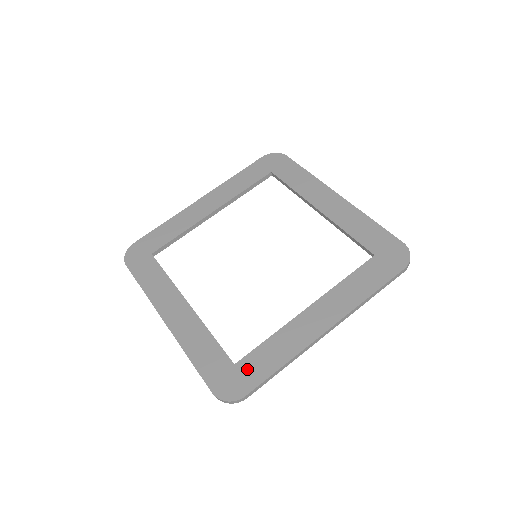
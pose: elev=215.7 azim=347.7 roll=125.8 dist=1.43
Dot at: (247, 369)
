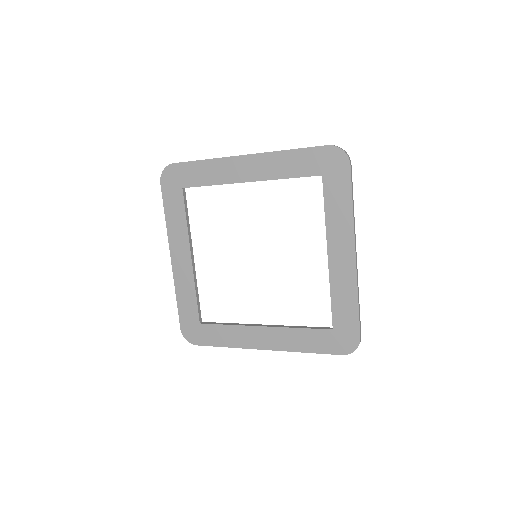
Dot at: (205, 332)
